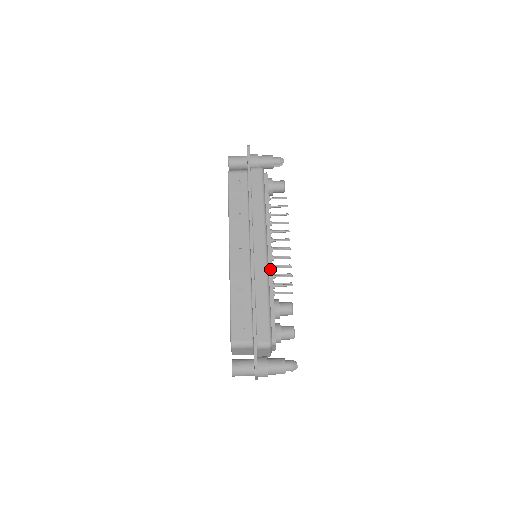
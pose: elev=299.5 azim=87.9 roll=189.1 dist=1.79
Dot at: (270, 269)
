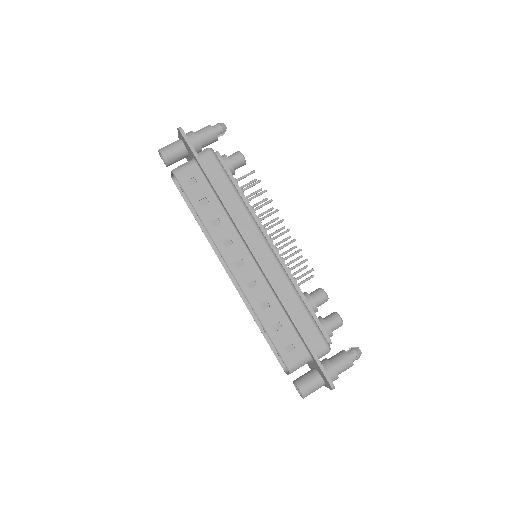
Dot at: (283, 266)
